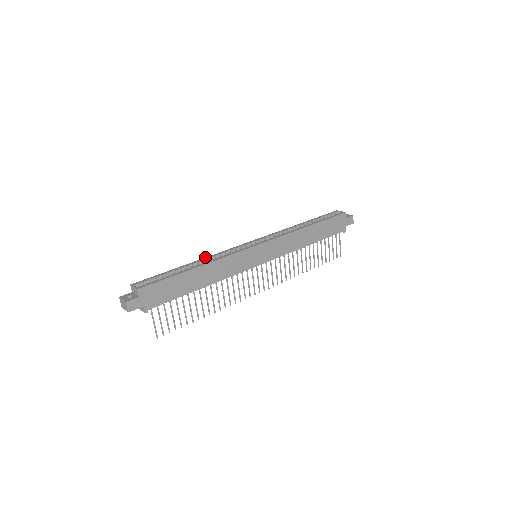
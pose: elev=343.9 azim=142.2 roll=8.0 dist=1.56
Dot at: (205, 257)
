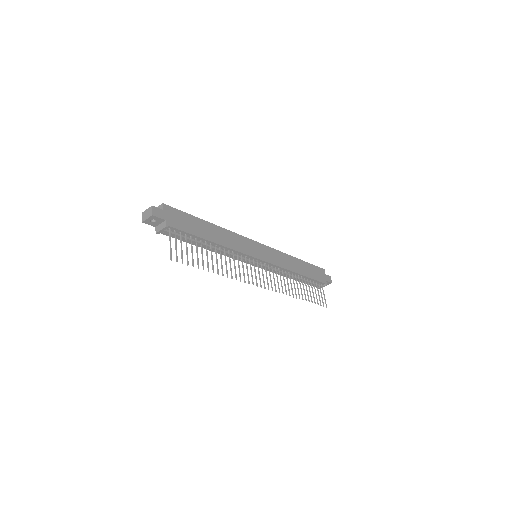
Dot at: occluded
